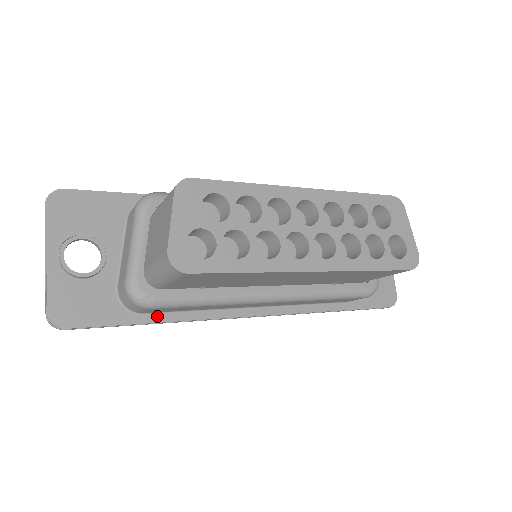
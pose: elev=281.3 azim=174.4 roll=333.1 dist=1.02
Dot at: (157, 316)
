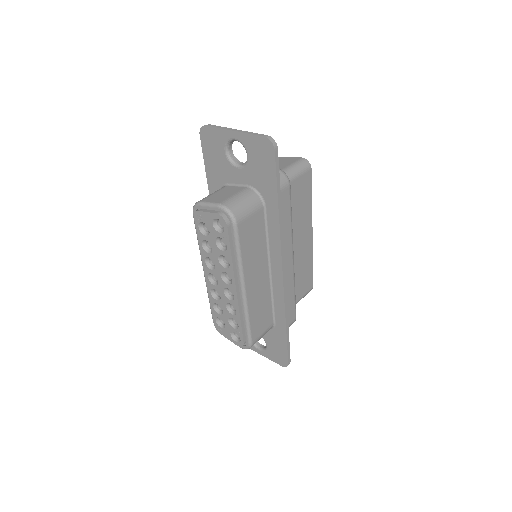
Dot at: occluded
